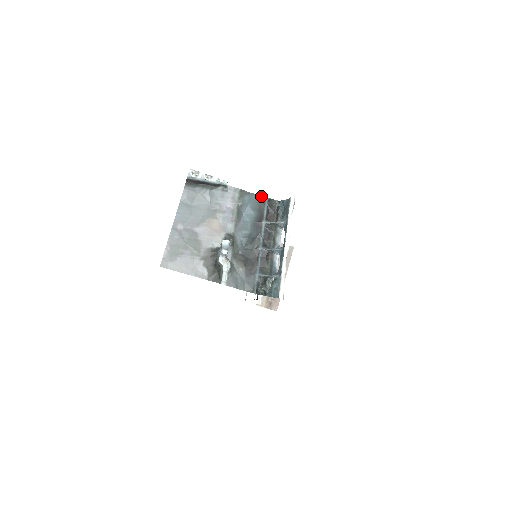
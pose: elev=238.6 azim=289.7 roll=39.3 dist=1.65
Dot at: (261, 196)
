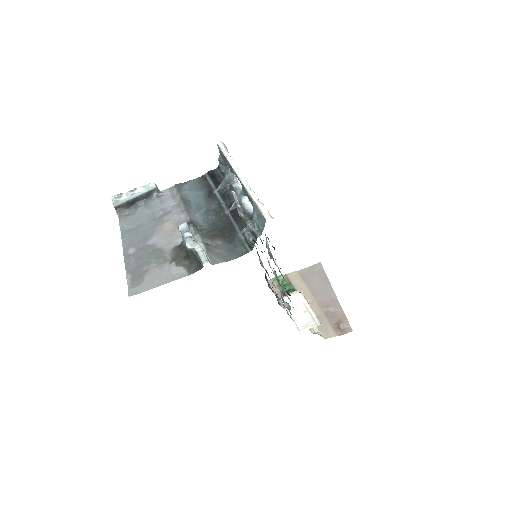
Dot at: (199, 177)
